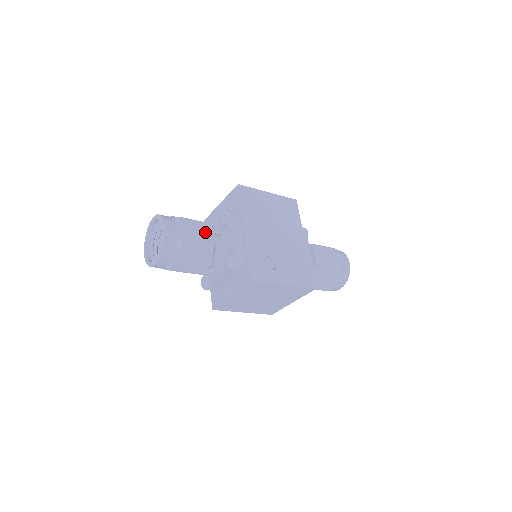
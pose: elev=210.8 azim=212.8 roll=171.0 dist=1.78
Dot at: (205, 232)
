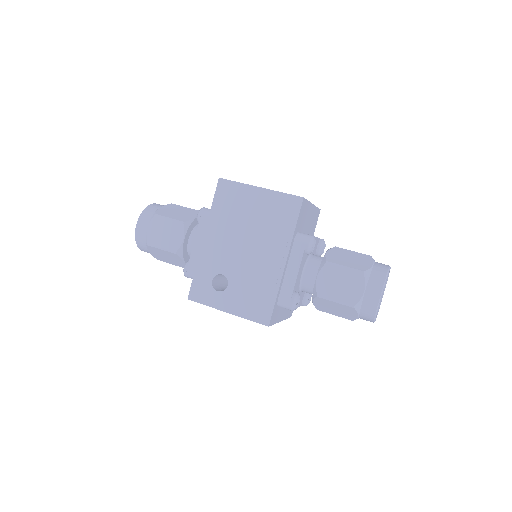
Dot at: (174, 232)
